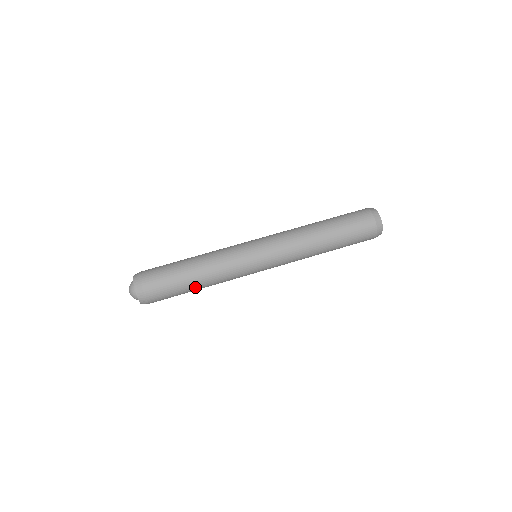
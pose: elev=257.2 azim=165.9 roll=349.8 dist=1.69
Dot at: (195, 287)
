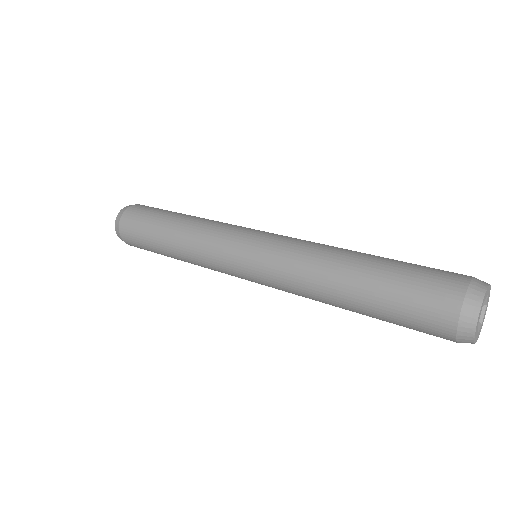
Dot at: occluded
